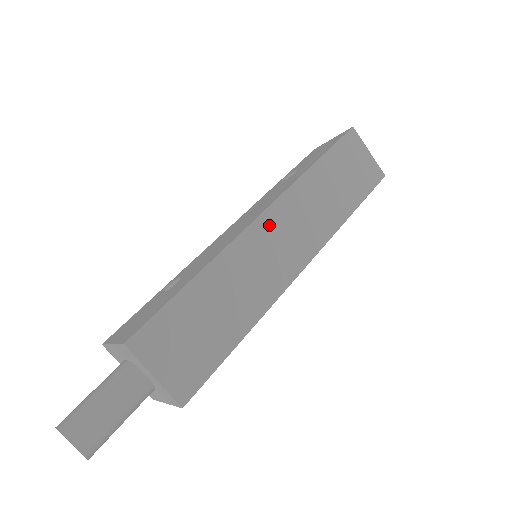
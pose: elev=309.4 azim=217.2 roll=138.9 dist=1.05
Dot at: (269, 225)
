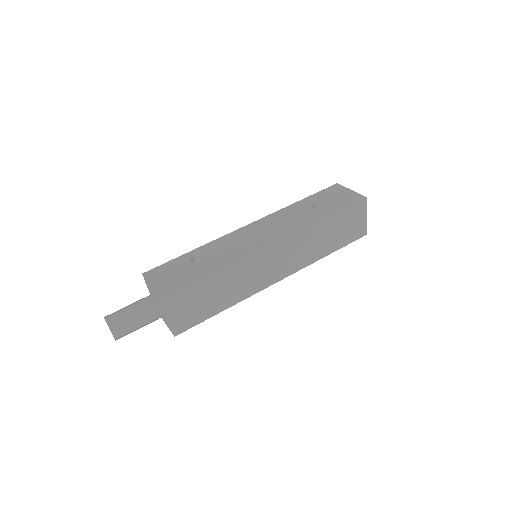
Dot at: (273, 251)
